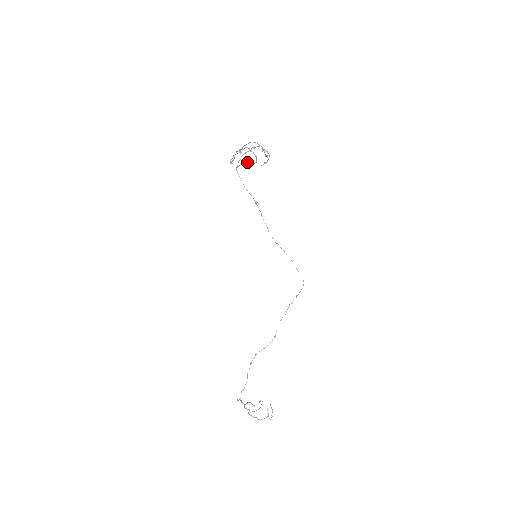
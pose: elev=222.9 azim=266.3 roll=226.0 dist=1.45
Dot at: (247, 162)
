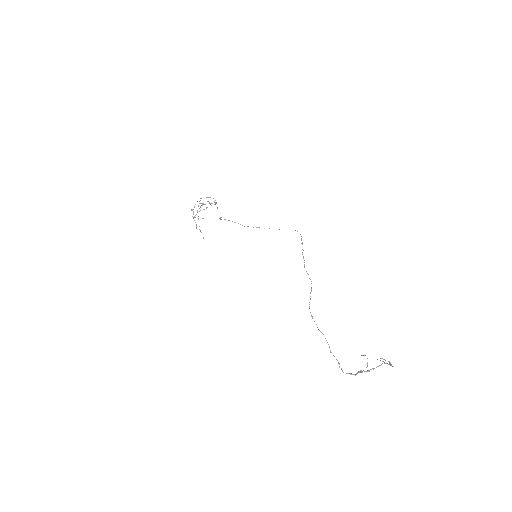
Dot at: occluded
